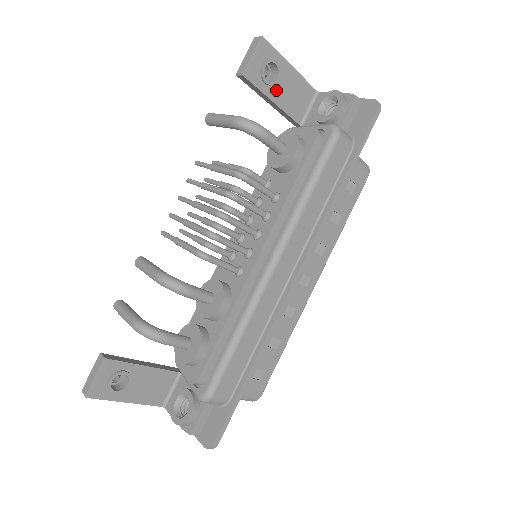
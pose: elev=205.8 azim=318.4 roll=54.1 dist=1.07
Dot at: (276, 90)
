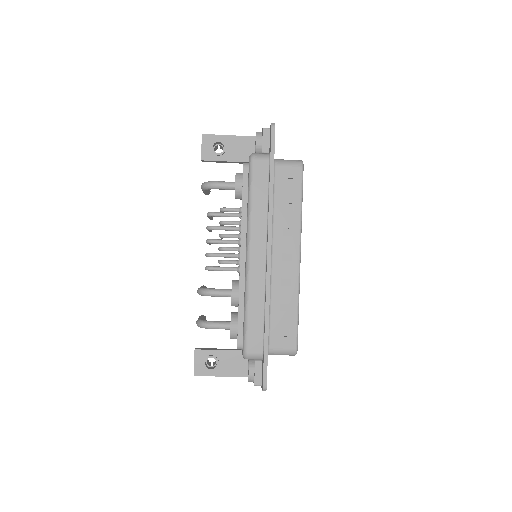
Dot at: (228, 154)
